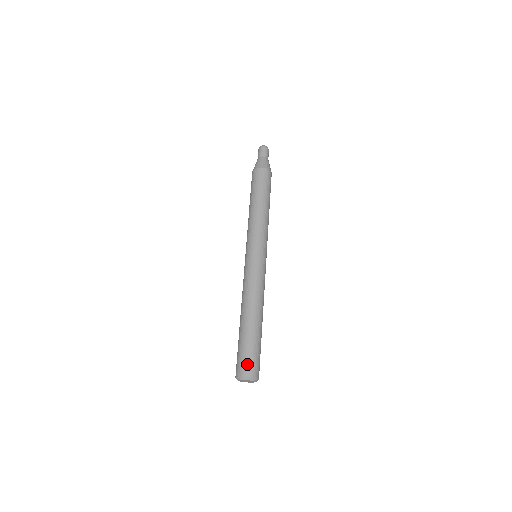
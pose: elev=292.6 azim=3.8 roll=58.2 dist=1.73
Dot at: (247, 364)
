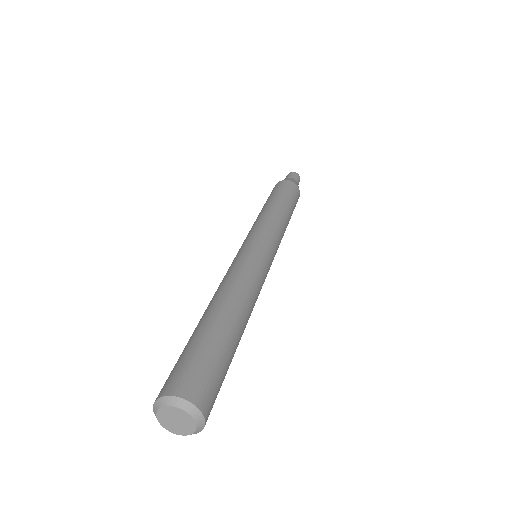
Dot at: (184, 374)
